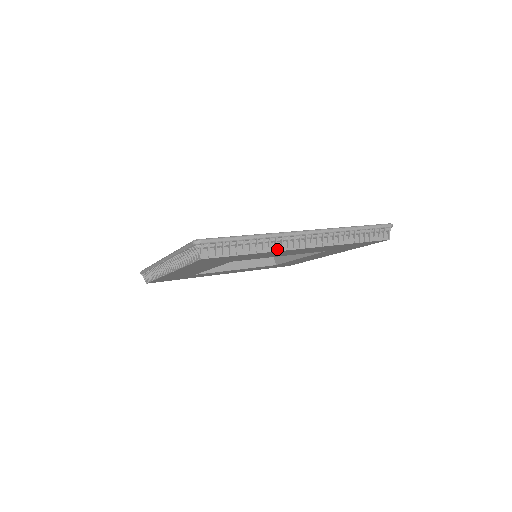
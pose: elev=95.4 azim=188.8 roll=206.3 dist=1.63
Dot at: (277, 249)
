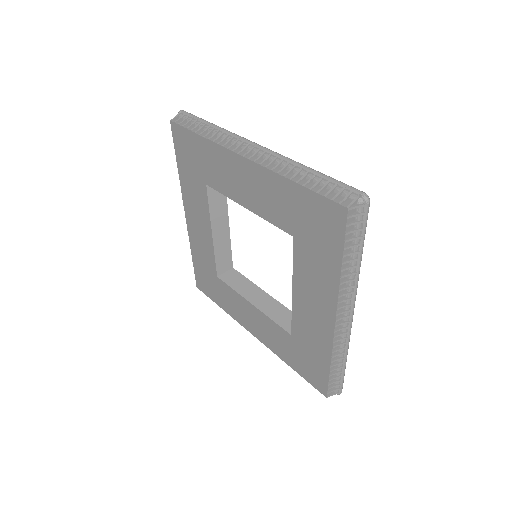
Dot at: (221, 144)
